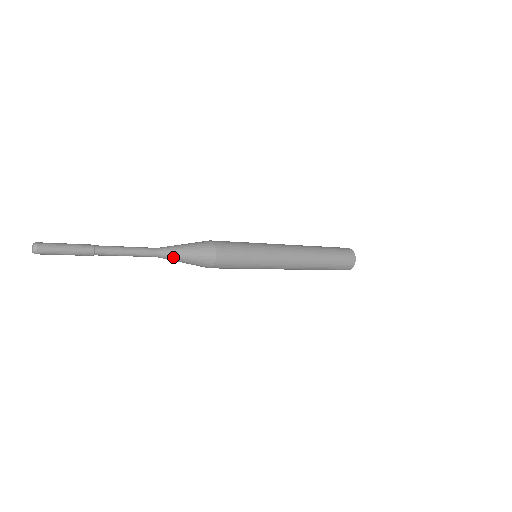
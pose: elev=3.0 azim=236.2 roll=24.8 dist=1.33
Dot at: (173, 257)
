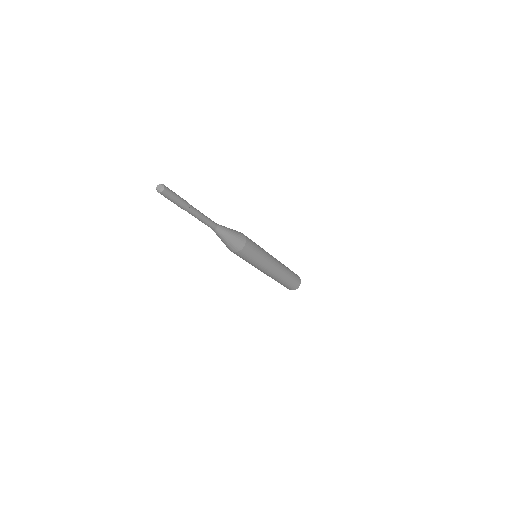
Dot at: (223, 233)
